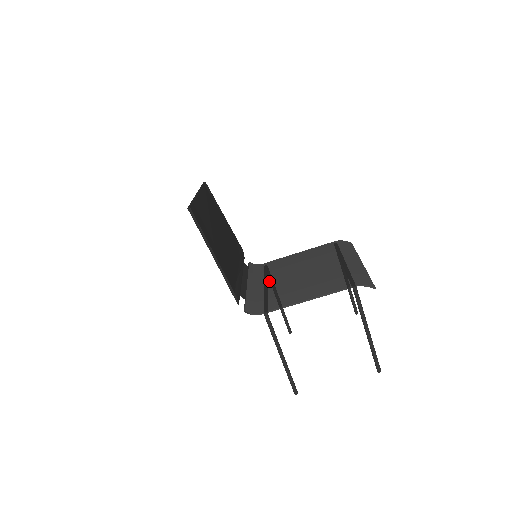
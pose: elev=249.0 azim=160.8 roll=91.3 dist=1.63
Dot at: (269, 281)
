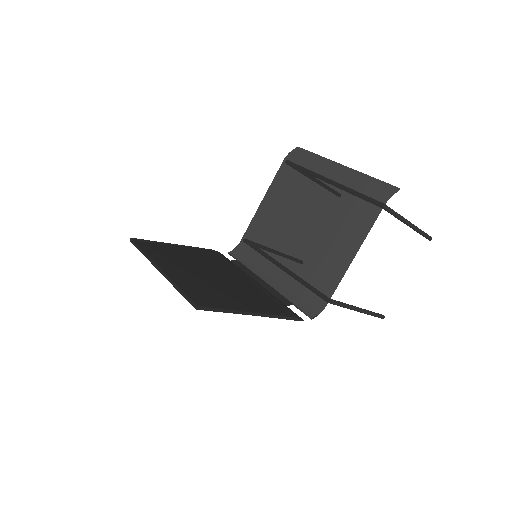
Dot at: (279, 260)
